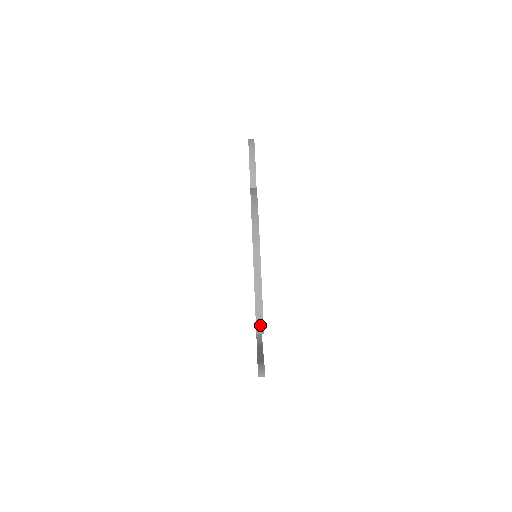
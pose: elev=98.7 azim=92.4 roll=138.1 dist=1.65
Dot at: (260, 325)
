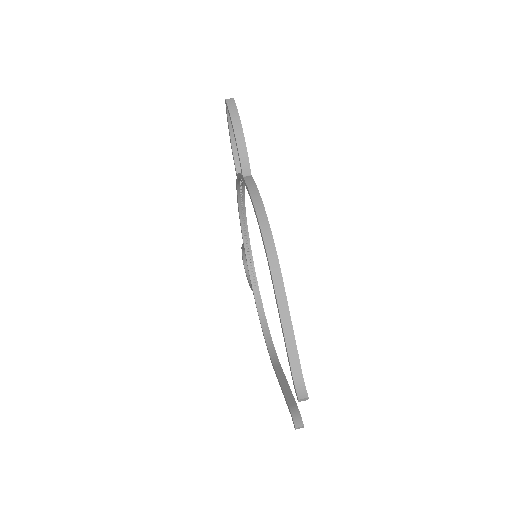
Dot at: (301, 390)
